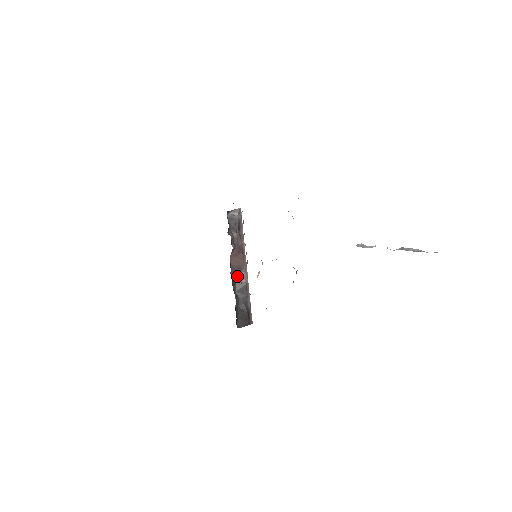
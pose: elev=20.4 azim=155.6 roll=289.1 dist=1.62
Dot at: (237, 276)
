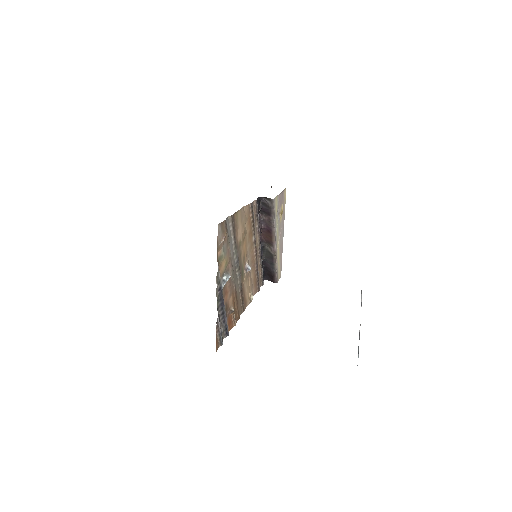
Dot at: (268, 246)
